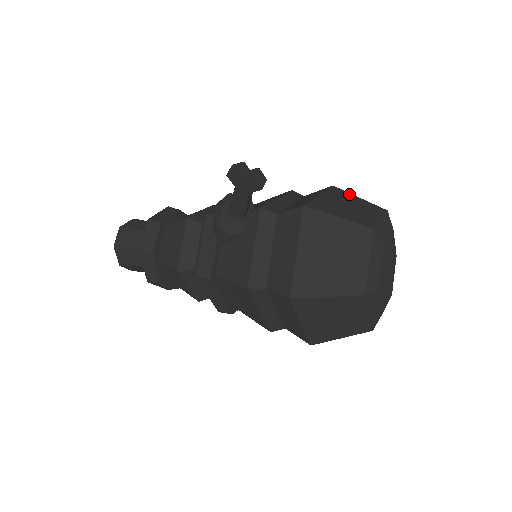
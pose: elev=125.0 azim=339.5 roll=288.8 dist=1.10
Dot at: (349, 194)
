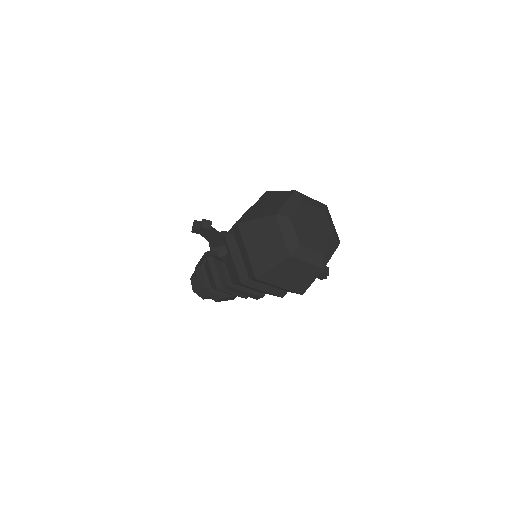
Dot at: (274, 192)
